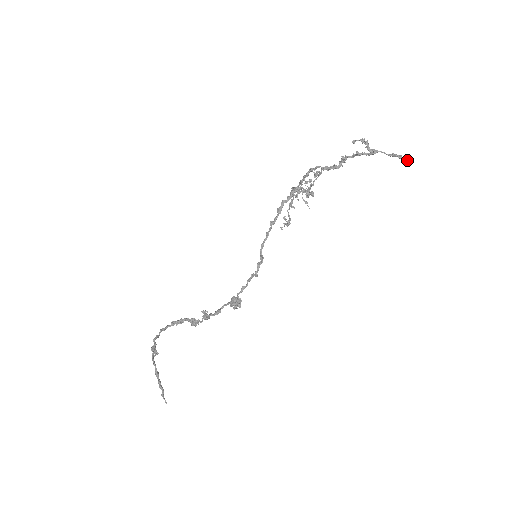
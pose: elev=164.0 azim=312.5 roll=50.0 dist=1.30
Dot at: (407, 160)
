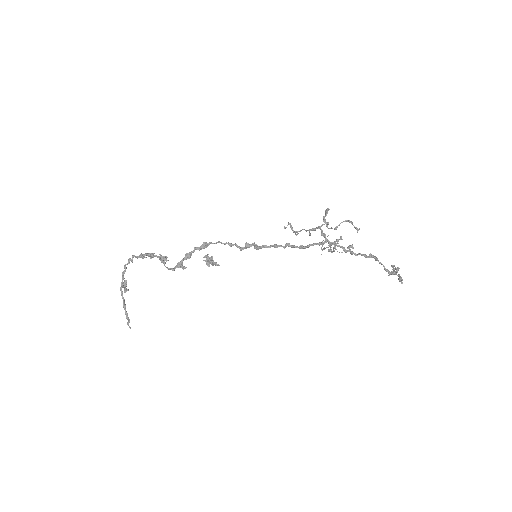
Dot at: occluded
